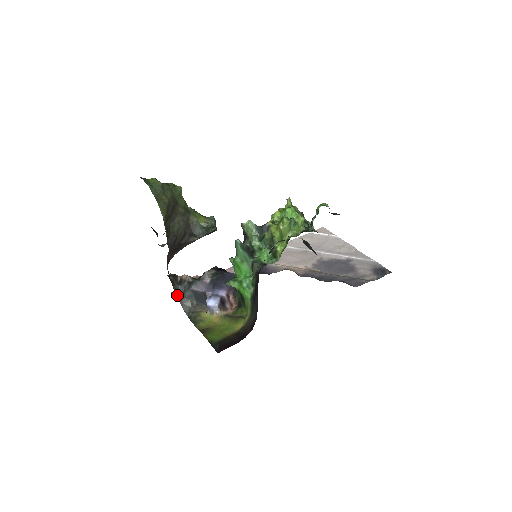
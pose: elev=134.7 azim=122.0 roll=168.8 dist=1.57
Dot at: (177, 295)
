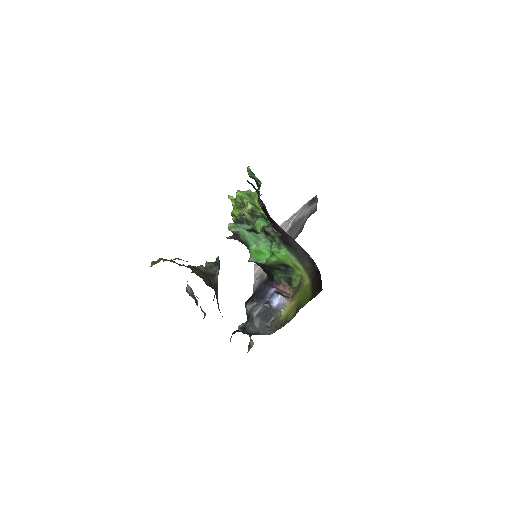
Dot at: occluded
